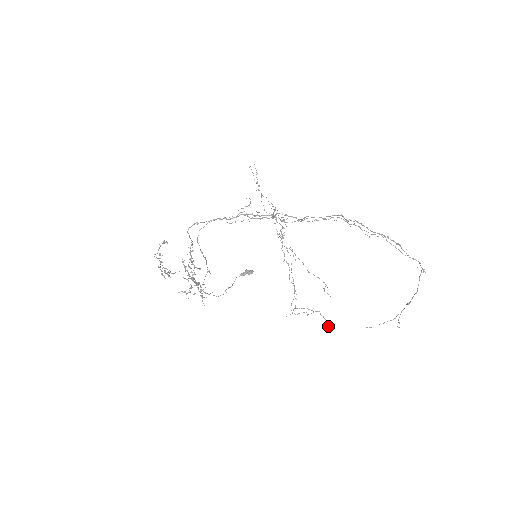
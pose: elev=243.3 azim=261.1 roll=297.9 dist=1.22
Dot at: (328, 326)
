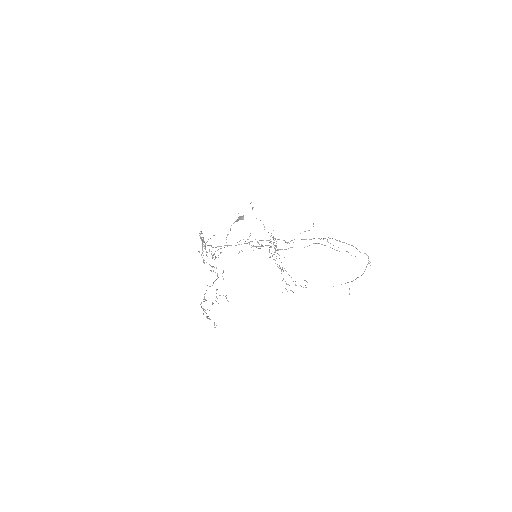
Dot at: (305, 287)
